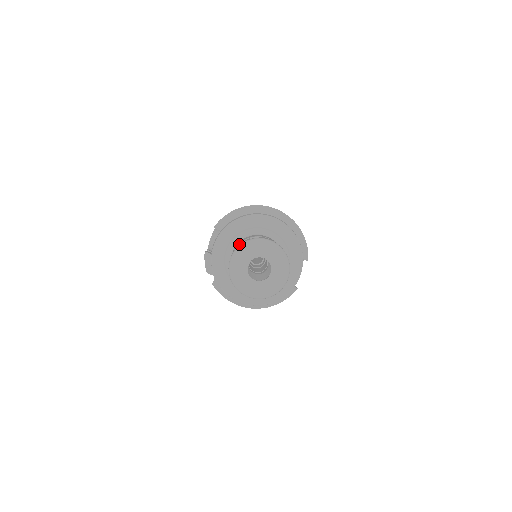
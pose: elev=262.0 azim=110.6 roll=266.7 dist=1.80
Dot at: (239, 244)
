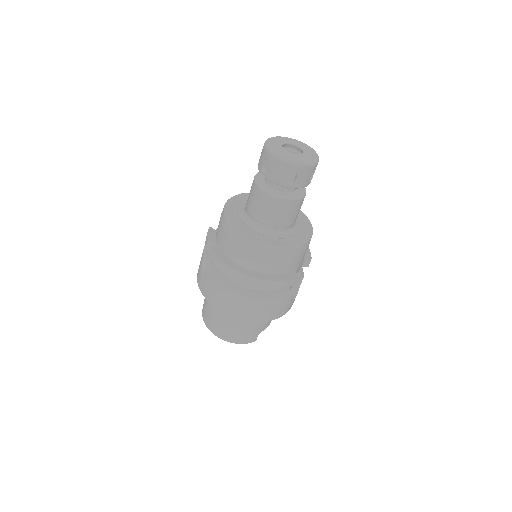
Dot at: occluded
